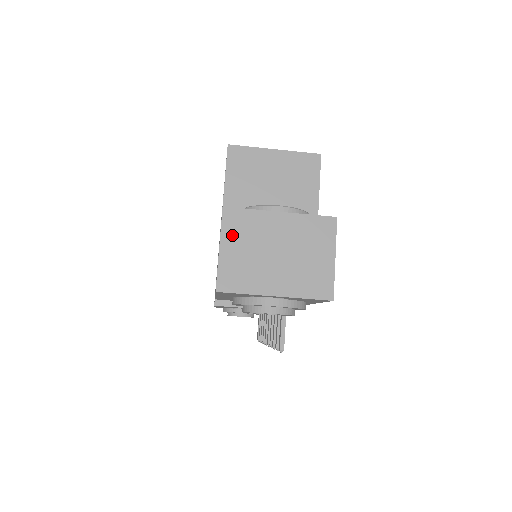
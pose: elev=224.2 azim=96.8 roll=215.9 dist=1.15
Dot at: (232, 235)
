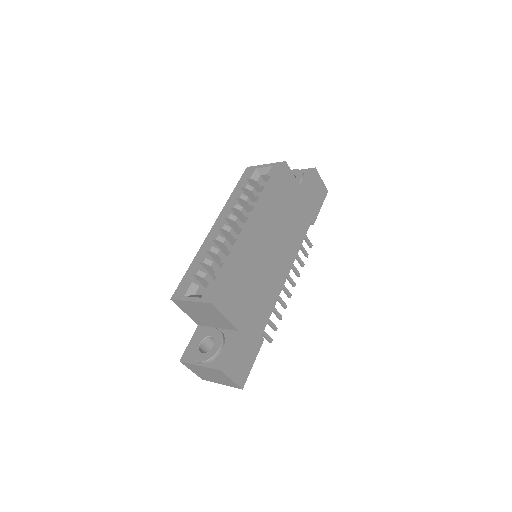
Dot at: (191, 368)
